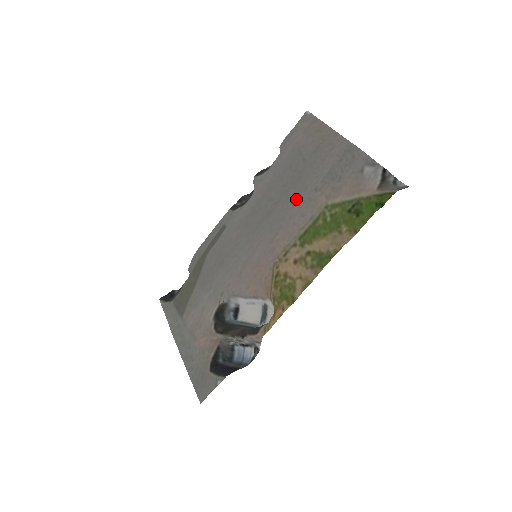
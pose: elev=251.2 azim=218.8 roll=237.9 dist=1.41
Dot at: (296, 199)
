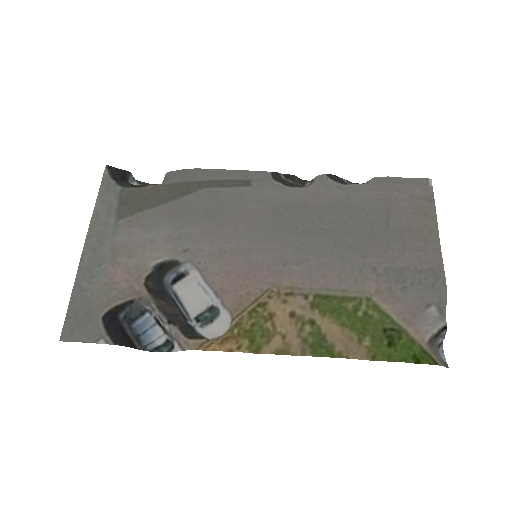
Dot at: (347, 253)
